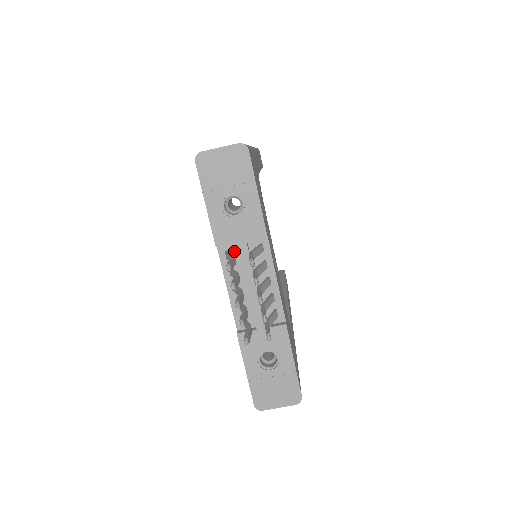
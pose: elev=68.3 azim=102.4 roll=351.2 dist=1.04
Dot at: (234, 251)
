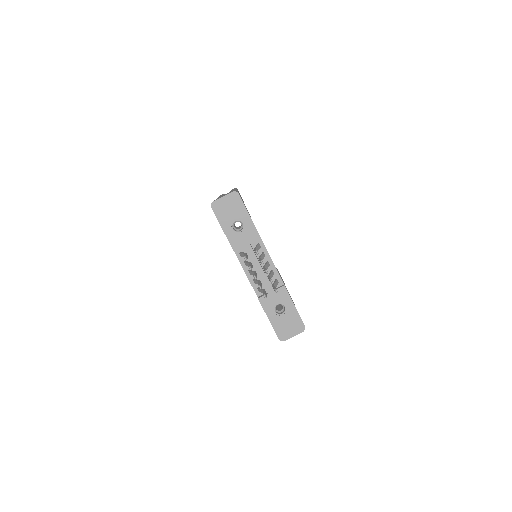
Dot at: (244, 252)
